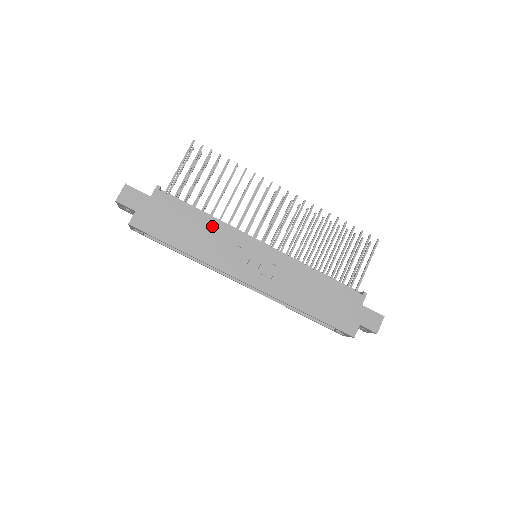
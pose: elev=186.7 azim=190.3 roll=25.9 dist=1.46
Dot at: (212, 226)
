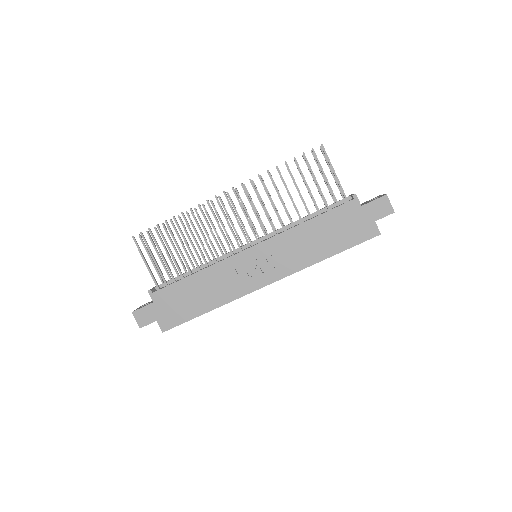
Dot at: (207, 276)
